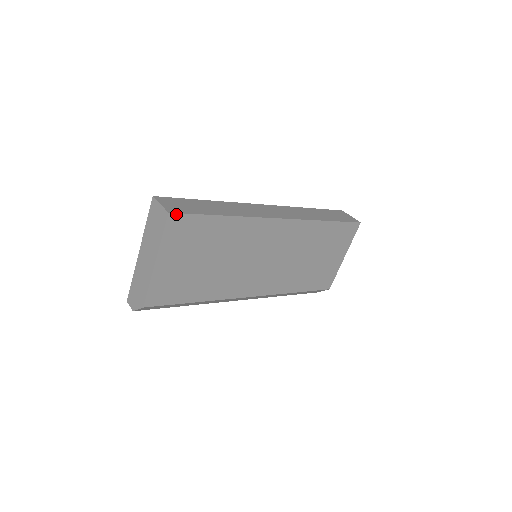
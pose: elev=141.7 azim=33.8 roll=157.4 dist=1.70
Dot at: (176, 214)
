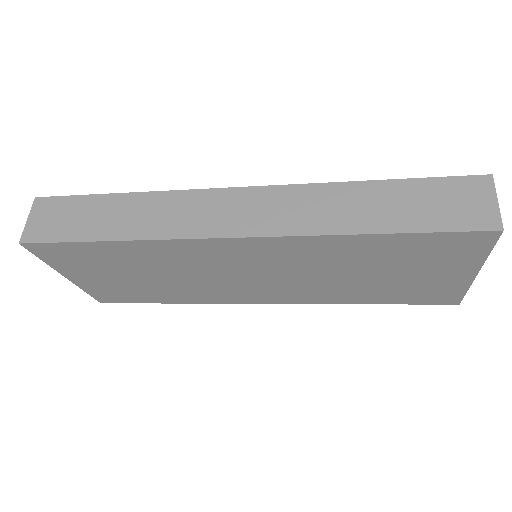
Dot at: (31, 243)
